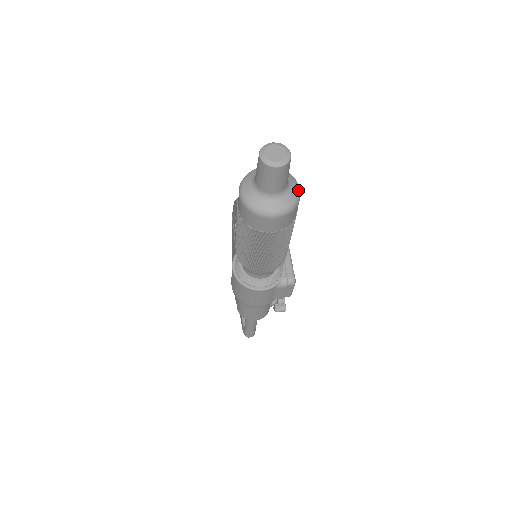
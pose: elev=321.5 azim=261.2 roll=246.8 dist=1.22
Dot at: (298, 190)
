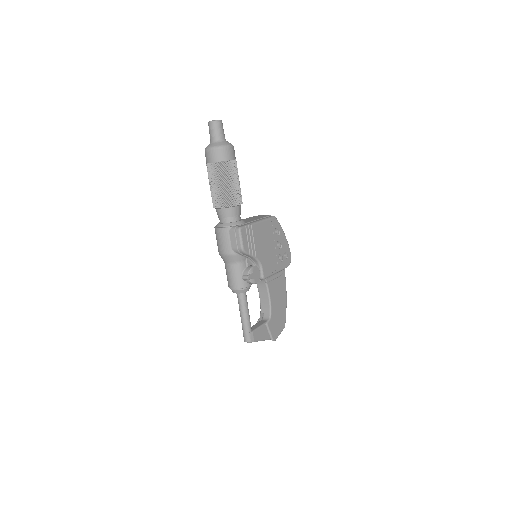
Dot at: (228, 144)
